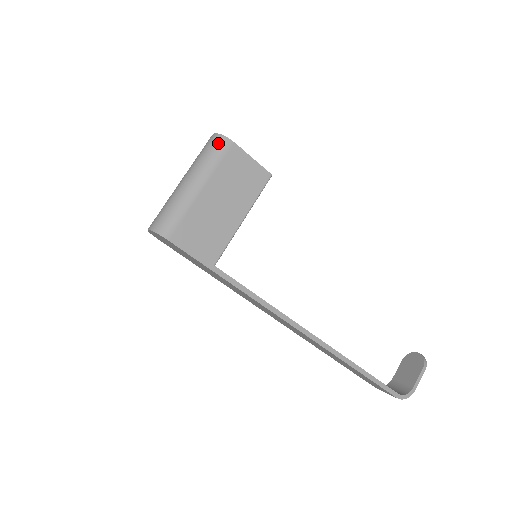
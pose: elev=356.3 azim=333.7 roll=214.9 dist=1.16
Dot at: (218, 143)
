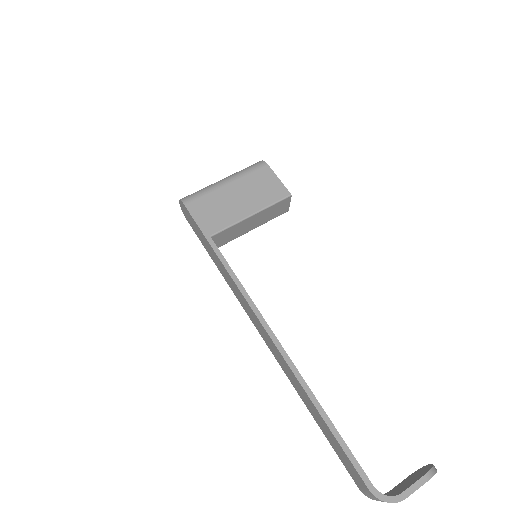
Dot at: (256, 163)
